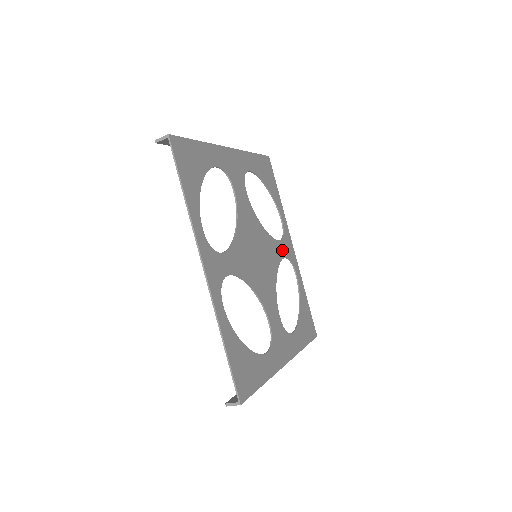
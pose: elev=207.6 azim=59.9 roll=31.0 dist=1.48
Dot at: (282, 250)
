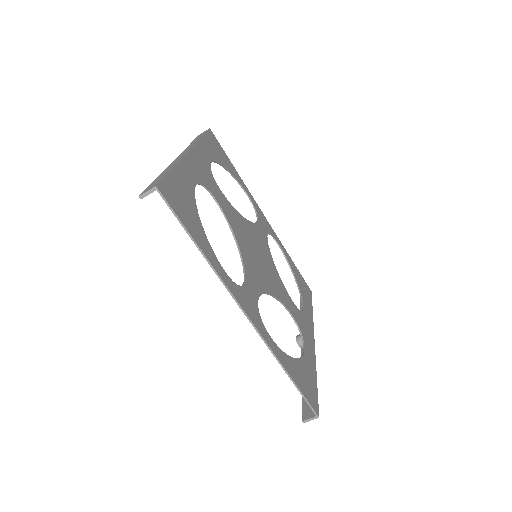
Dot at: (263, 229)
